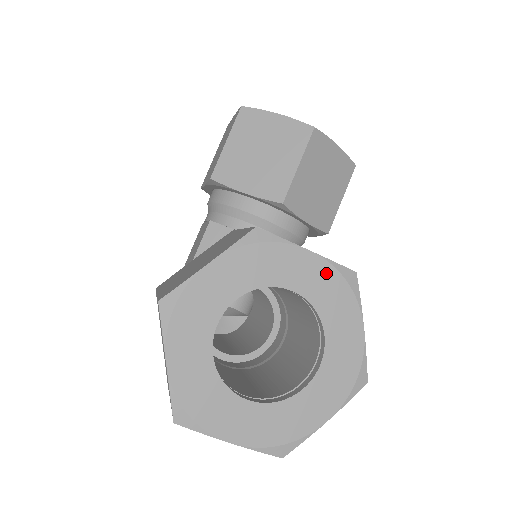
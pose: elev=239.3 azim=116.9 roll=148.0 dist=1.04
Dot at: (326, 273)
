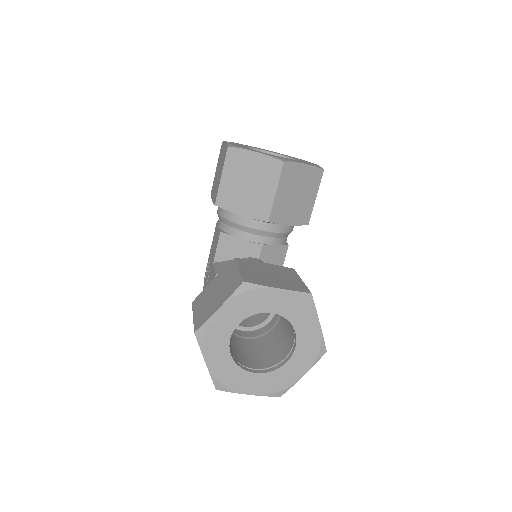
Dot at: (291, 299)
